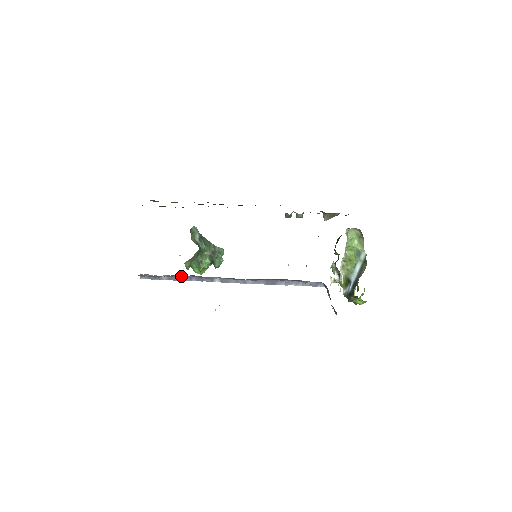
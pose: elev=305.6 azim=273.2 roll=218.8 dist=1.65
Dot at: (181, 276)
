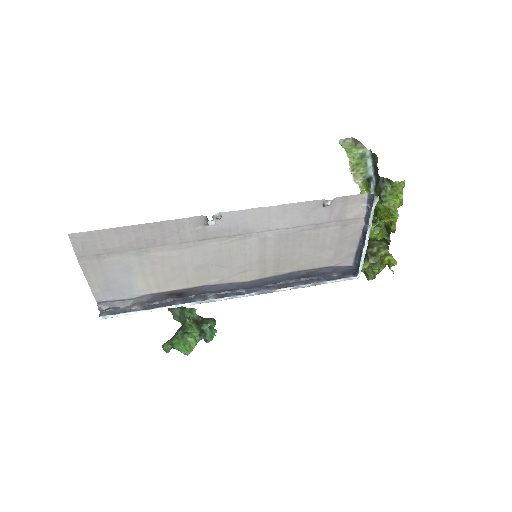
Dot at: (160, 303)
